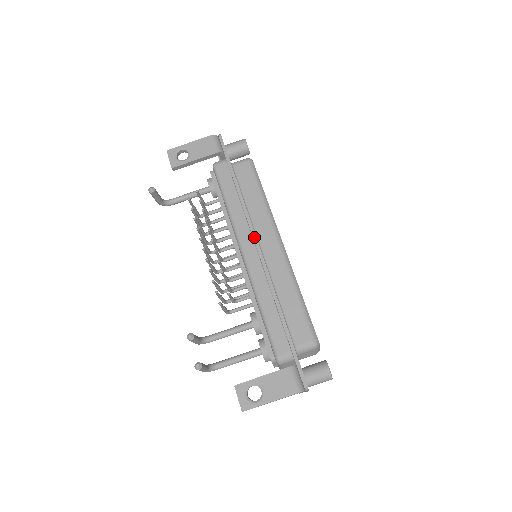
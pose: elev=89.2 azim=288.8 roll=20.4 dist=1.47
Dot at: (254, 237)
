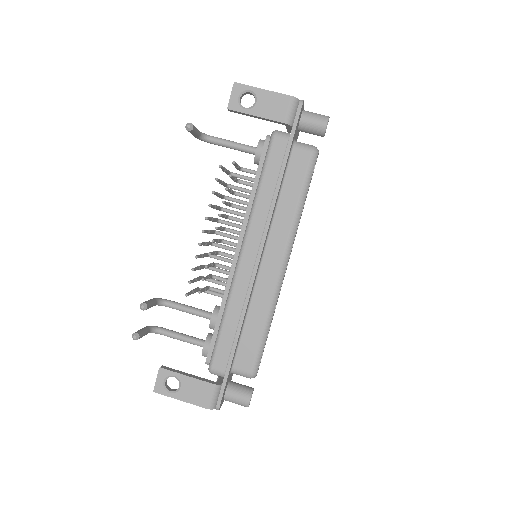
Dot at: (261, 246)
